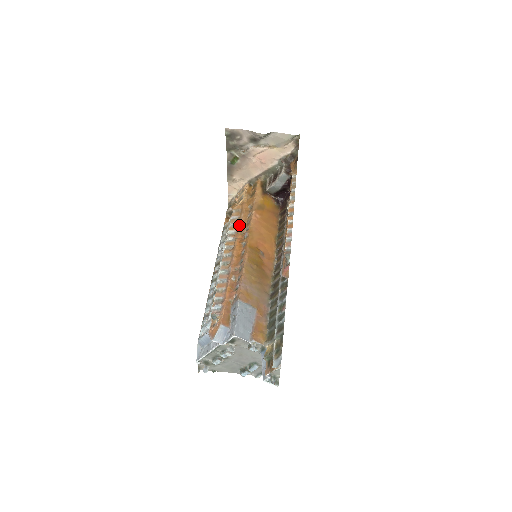
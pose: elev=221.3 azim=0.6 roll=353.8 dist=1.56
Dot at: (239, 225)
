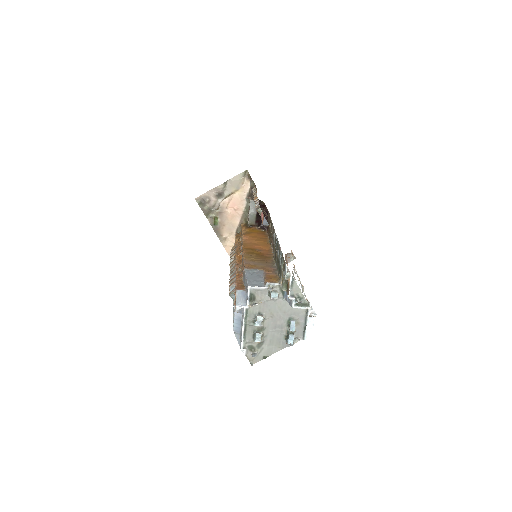
Dot at: (236, 250)
